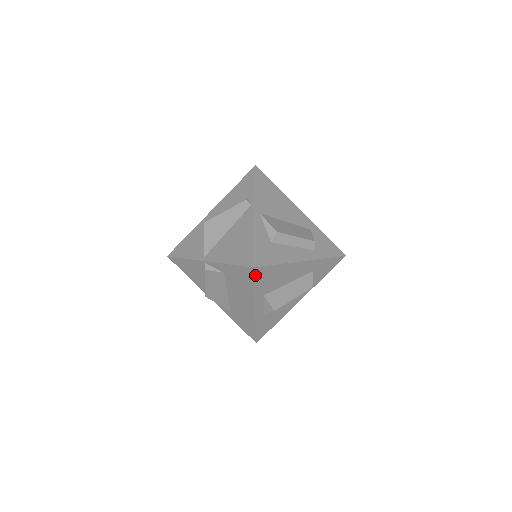
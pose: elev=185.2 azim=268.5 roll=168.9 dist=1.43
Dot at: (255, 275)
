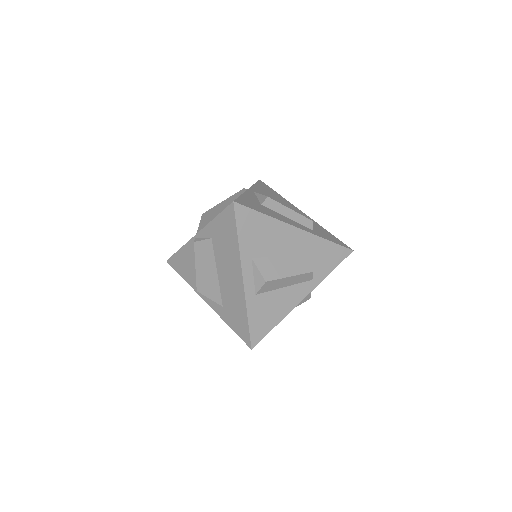
Dot at: (237, 216)
